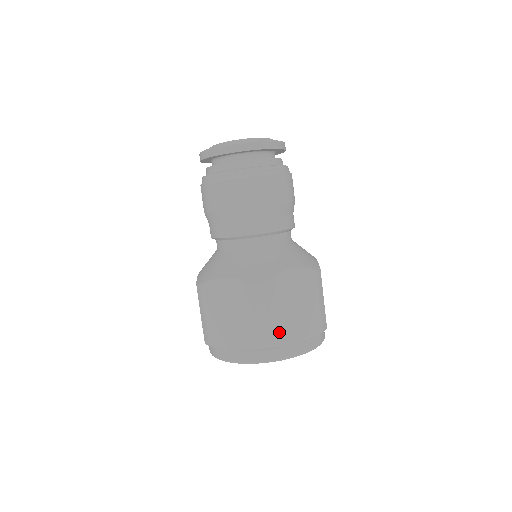
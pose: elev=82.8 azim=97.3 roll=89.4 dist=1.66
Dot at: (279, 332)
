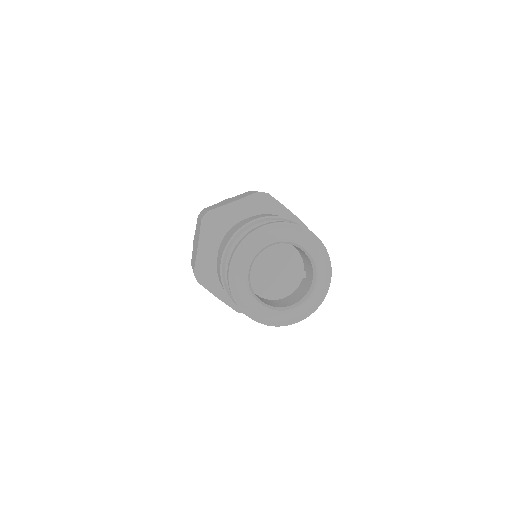
Dot at: occluded
